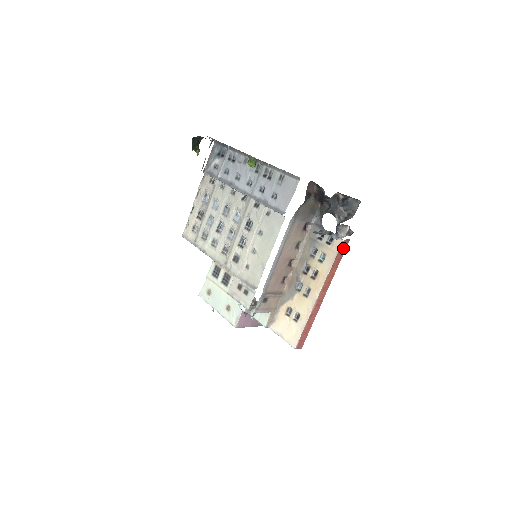
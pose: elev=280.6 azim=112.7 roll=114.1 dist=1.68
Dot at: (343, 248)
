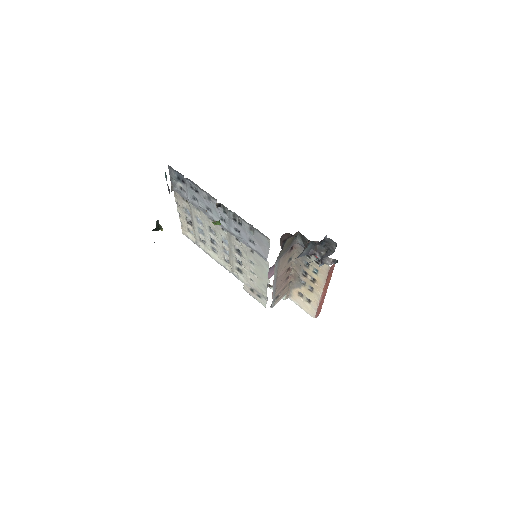
Dot at: (332, 267)
